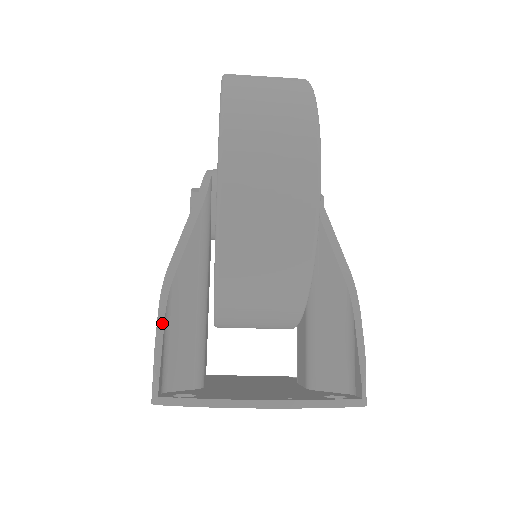
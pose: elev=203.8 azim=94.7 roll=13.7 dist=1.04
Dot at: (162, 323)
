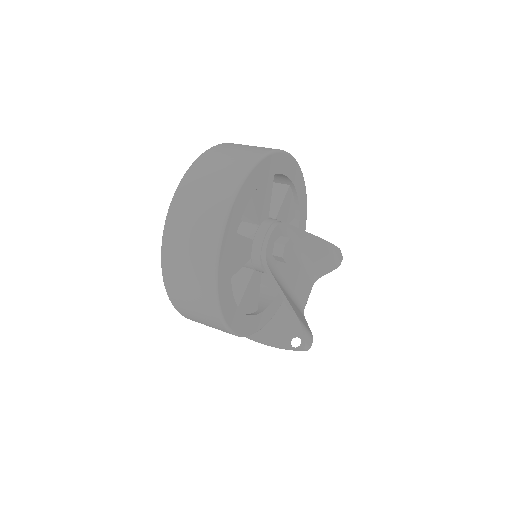
Dot at: occluded
